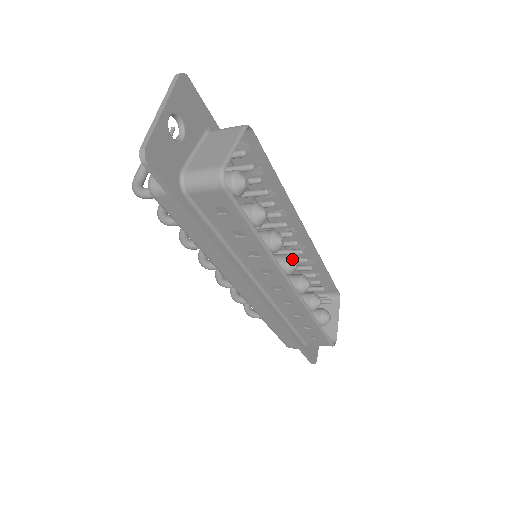
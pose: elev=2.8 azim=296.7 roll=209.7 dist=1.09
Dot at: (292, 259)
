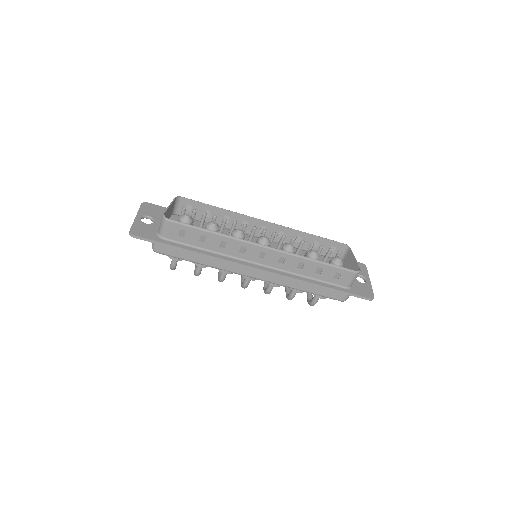
Dot at: (261, 237)
